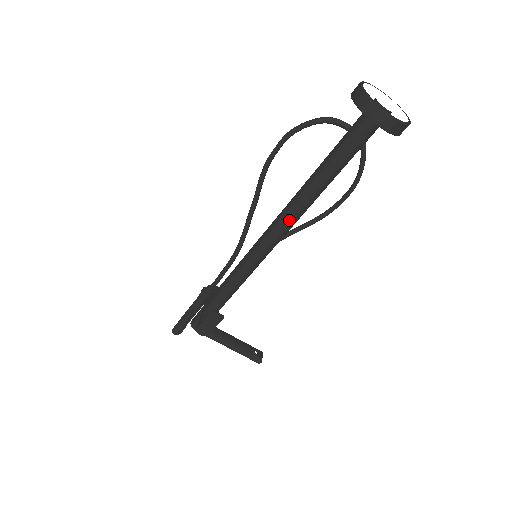
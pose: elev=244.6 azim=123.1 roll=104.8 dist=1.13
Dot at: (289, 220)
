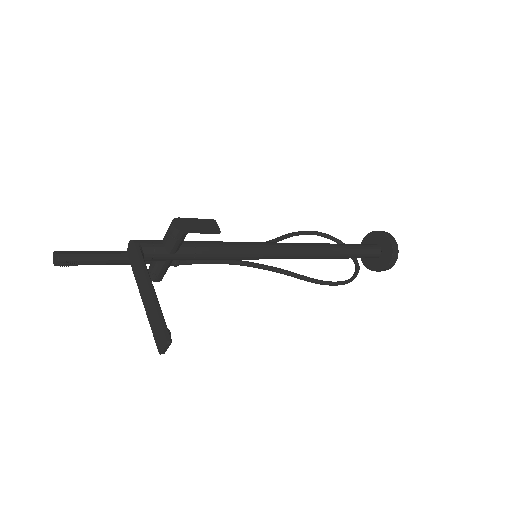
Dot at: (310, 246)
